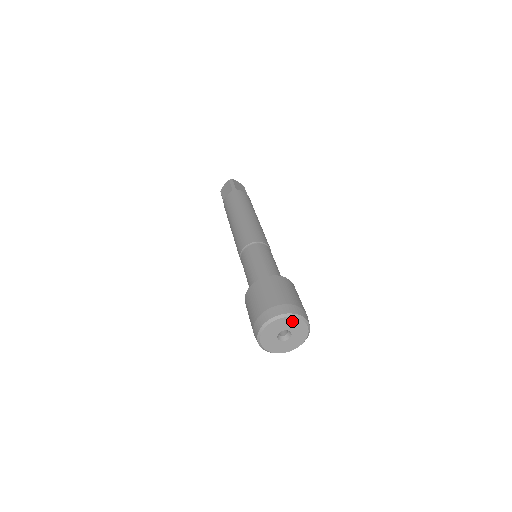
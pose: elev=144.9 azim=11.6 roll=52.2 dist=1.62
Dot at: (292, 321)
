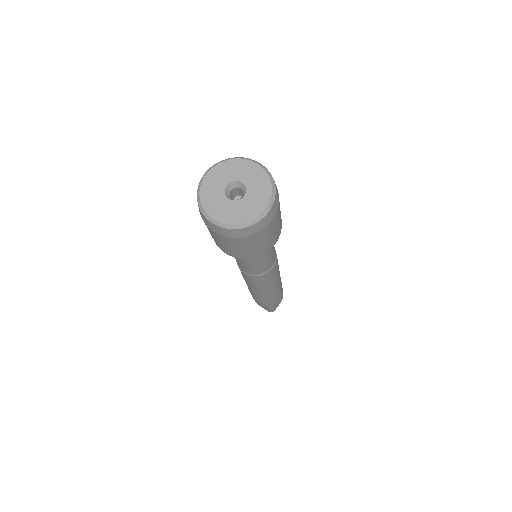
Dot at: (245, 166)
